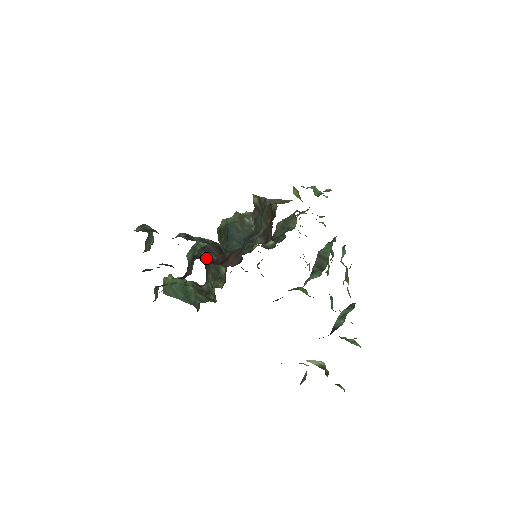
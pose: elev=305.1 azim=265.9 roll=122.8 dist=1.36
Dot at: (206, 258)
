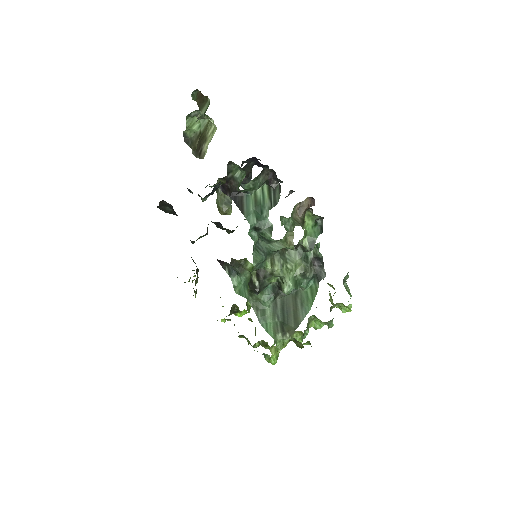
Dot at: occluded
